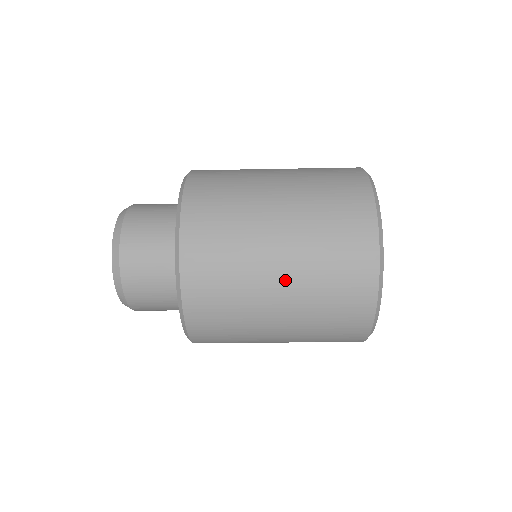
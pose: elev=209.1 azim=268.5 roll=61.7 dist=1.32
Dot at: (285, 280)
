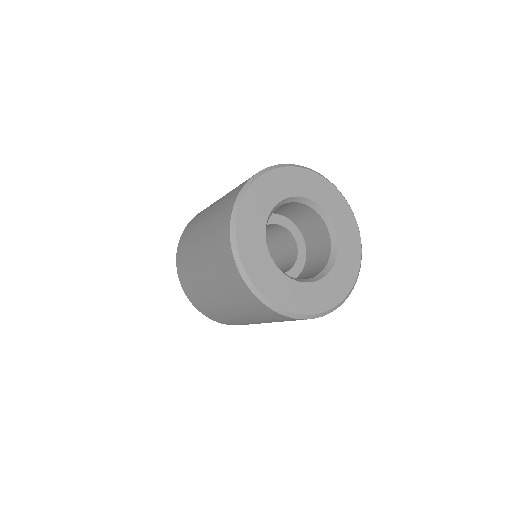
Dot at: (201, 249)
